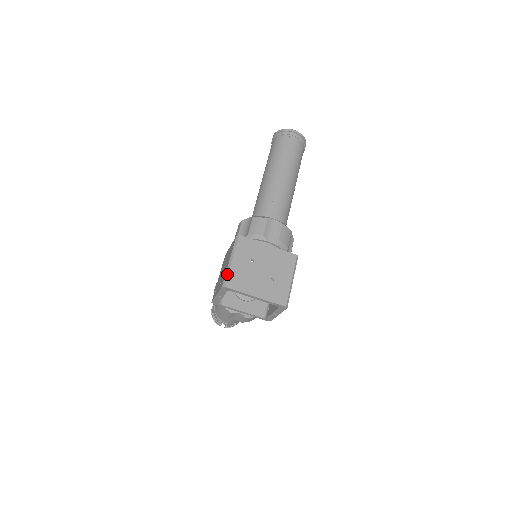
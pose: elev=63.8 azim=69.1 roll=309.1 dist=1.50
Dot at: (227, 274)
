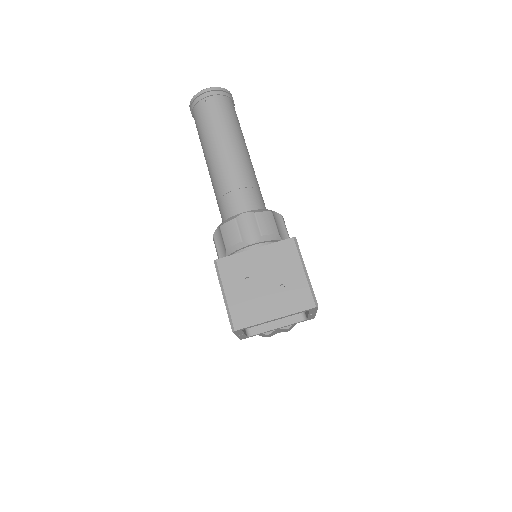
Dot at: (229, 314)
